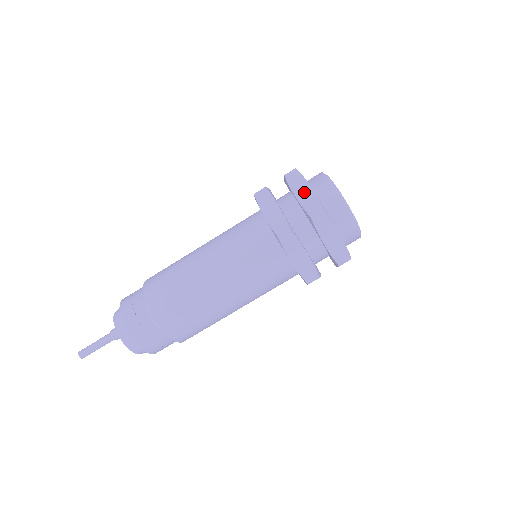
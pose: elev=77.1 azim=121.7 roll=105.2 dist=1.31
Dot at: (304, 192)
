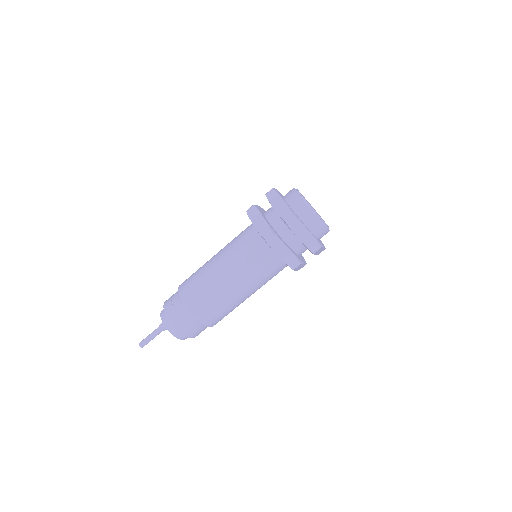
Dot at: (279, 204)
